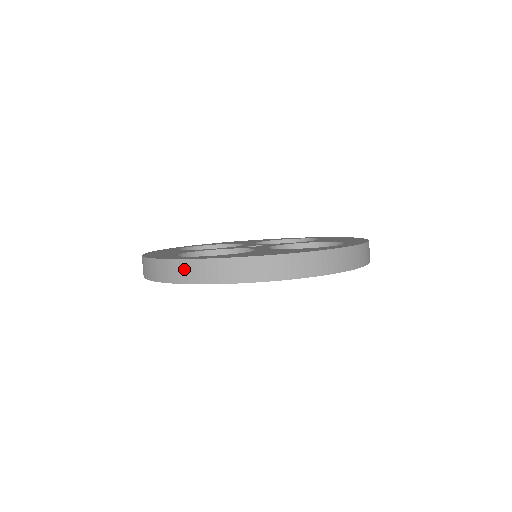
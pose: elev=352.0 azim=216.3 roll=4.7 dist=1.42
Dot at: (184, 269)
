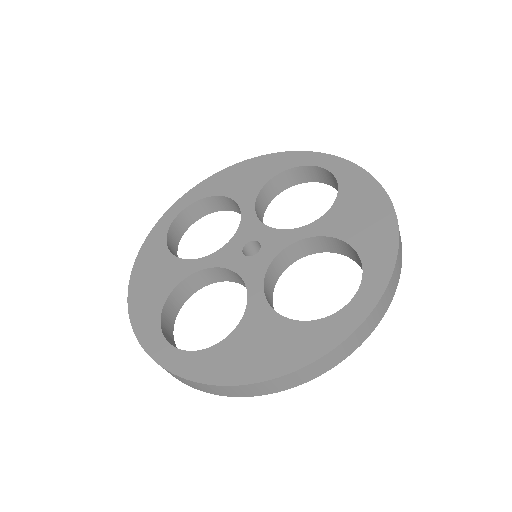
Dot at: (171, 374)
